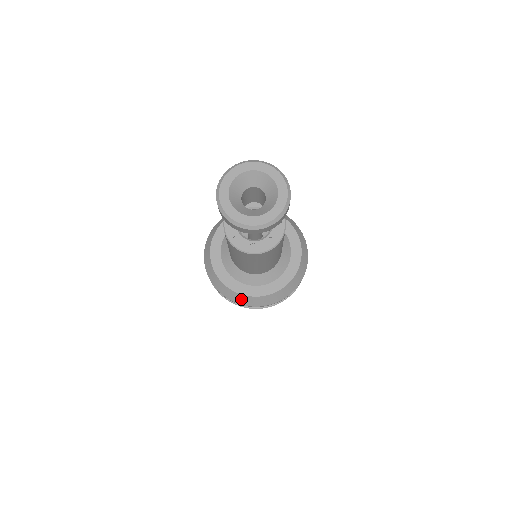
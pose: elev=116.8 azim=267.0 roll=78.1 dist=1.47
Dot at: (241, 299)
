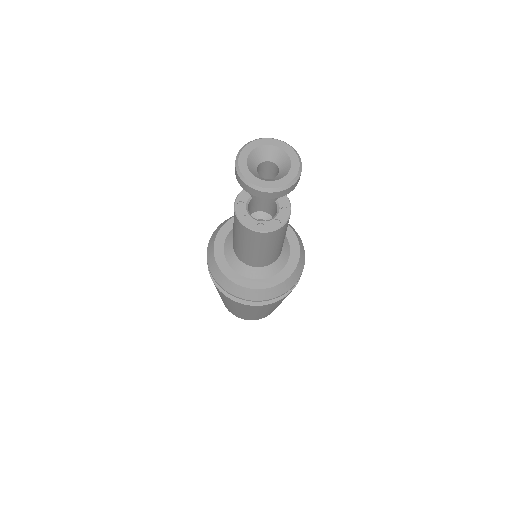
Dot at: (240, 291)
